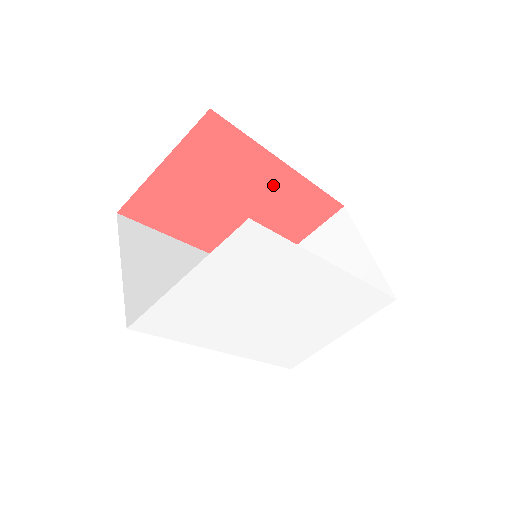
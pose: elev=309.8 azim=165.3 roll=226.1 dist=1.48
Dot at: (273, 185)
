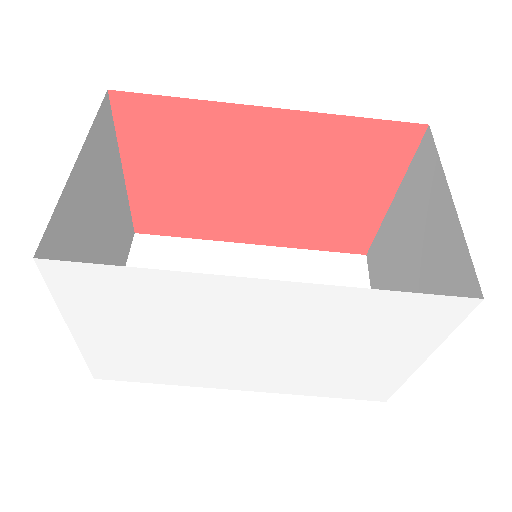
Dot at: (276, 142)
